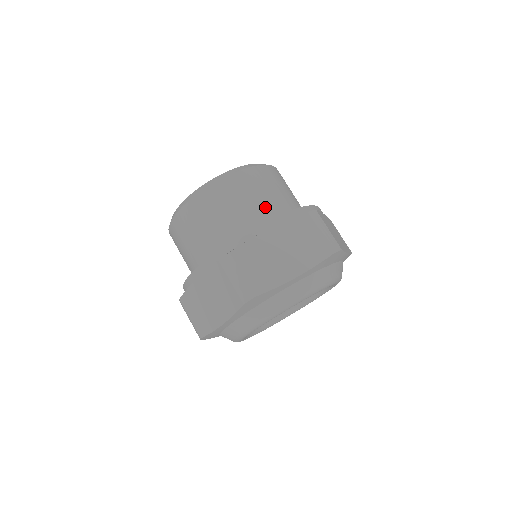
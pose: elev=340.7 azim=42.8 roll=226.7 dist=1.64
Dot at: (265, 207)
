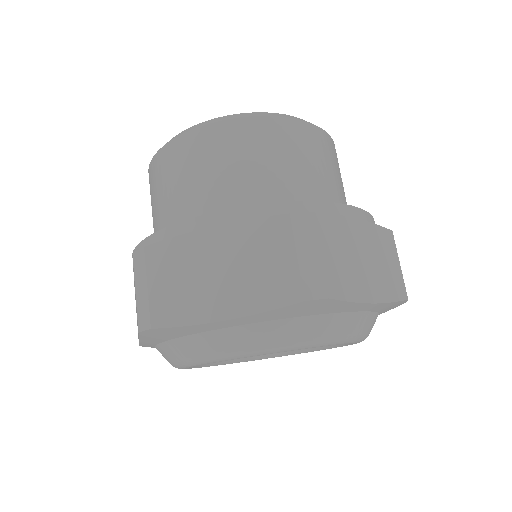
Dot at: (242, 187)
